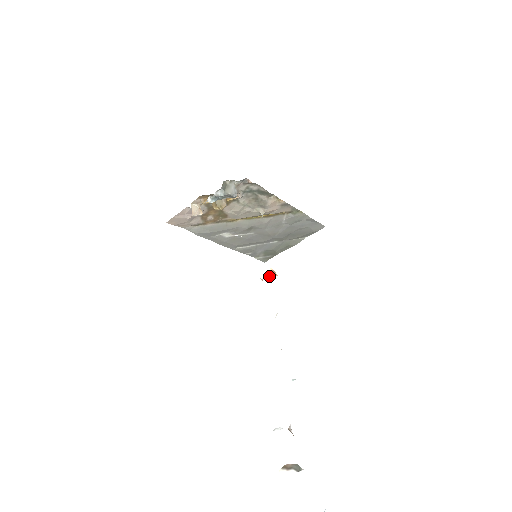
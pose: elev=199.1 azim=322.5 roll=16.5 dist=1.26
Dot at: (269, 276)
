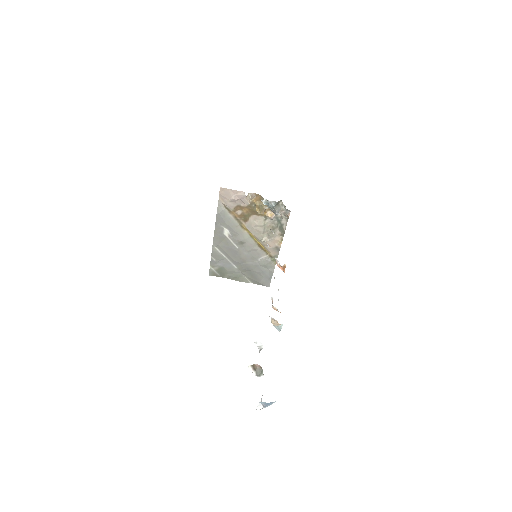
Dot at: (281, 267)
